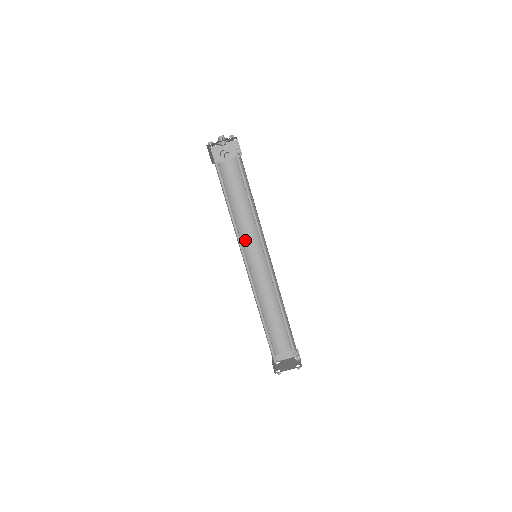
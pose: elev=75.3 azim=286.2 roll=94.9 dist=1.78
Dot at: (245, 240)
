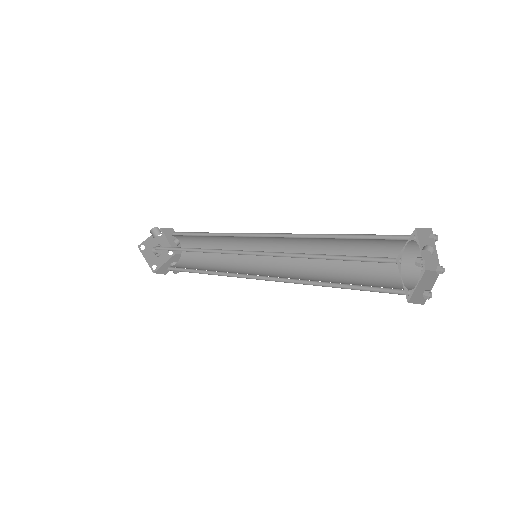
Dot at: (239, 274)
